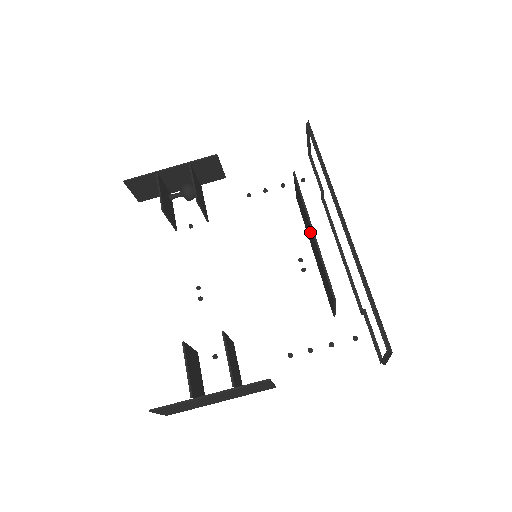
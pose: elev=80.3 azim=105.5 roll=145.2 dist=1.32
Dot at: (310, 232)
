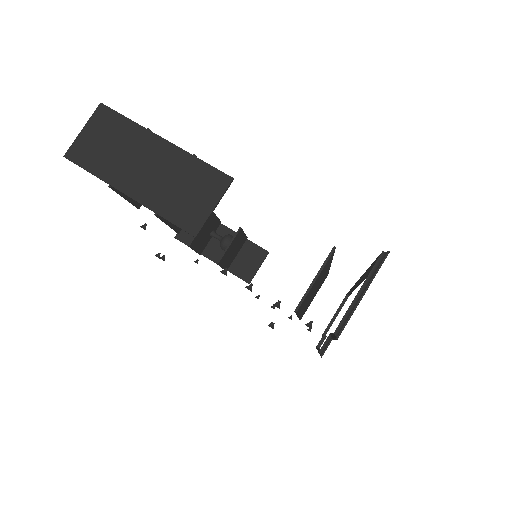
Dot at: occluded
